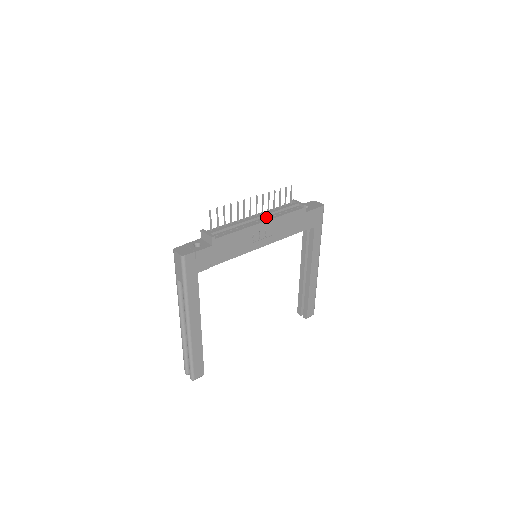
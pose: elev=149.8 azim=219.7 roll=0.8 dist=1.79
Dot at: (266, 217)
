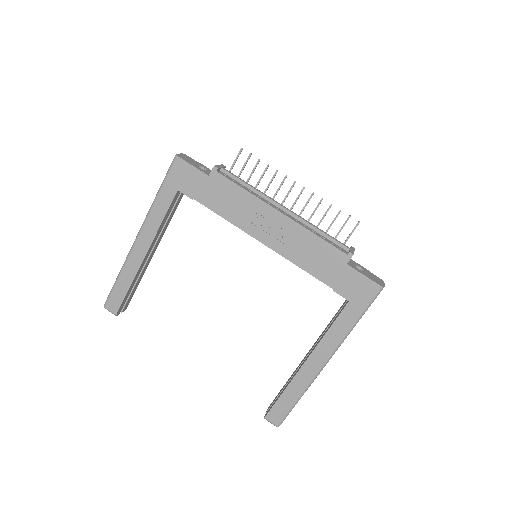
Dot at: (294, 217)
